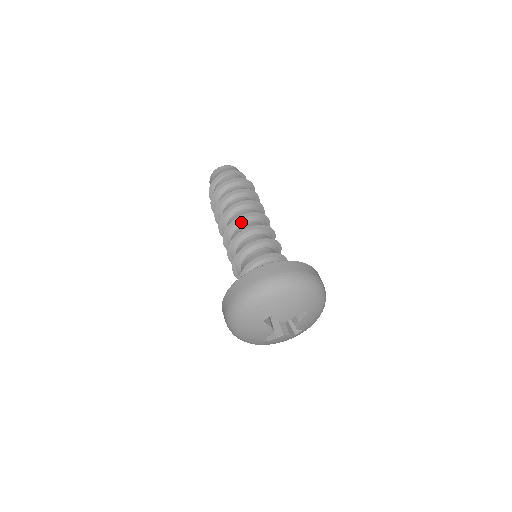
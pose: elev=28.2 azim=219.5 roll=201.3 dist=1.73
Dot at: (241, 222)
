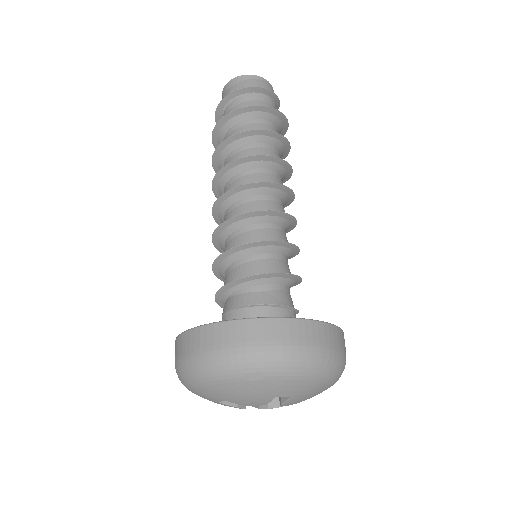
Dot at: (231, 200)
